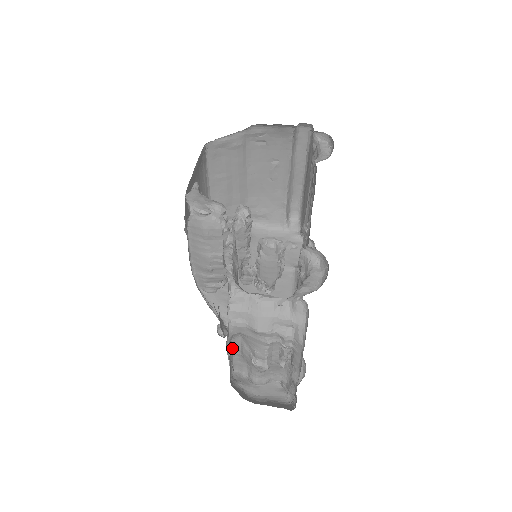
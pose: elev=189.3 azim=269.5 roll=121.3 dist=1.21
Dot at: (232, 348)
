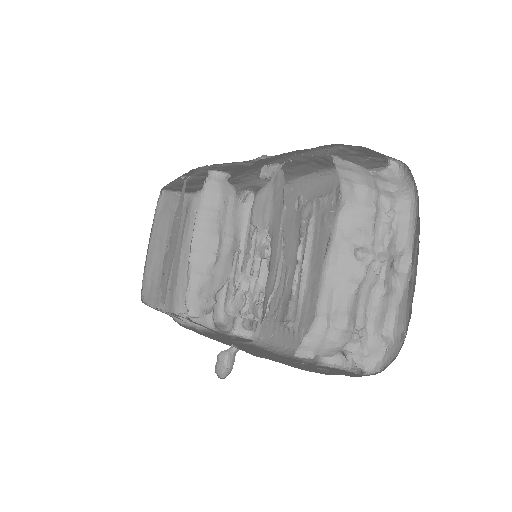
Dot at: occluded
